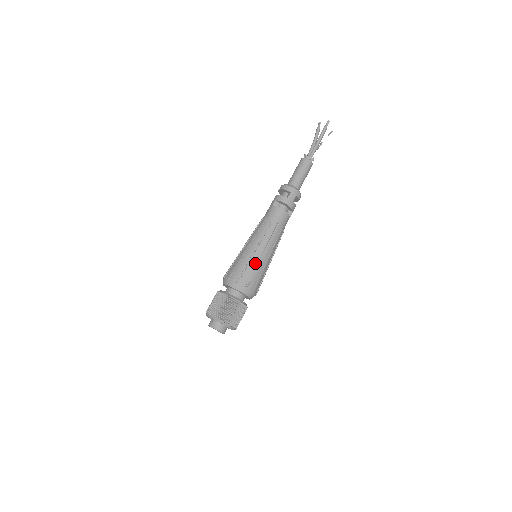
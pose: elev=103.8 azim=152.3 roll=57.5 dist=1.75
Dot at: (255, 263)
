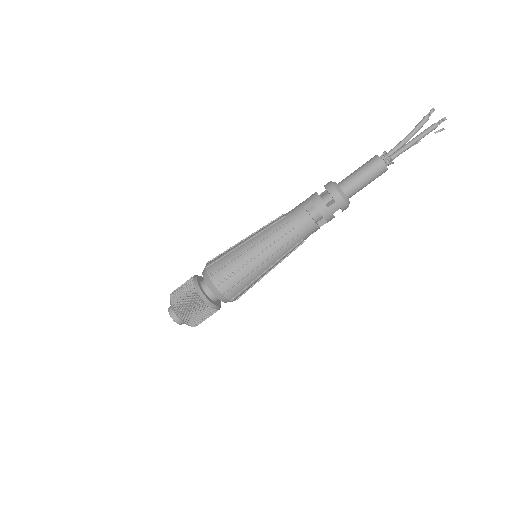
Dot at: (247, 272)
